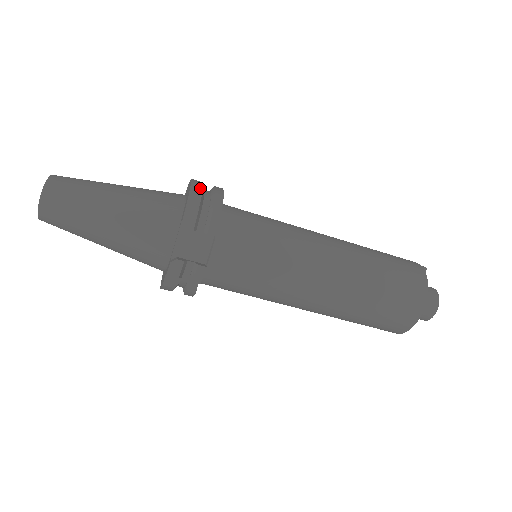
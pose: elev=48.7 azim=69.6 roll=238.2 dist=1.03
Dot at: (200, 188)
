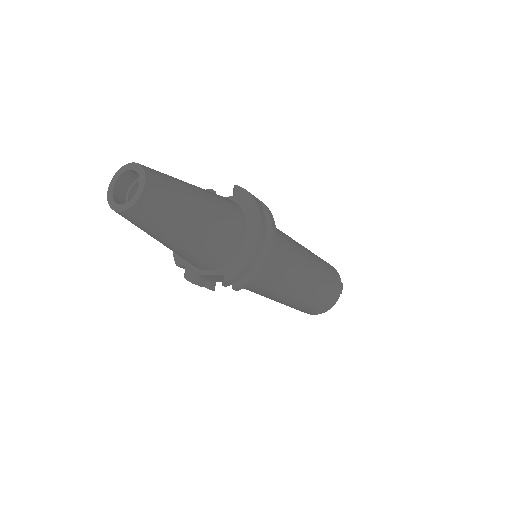
Dot at: (258, 257)
